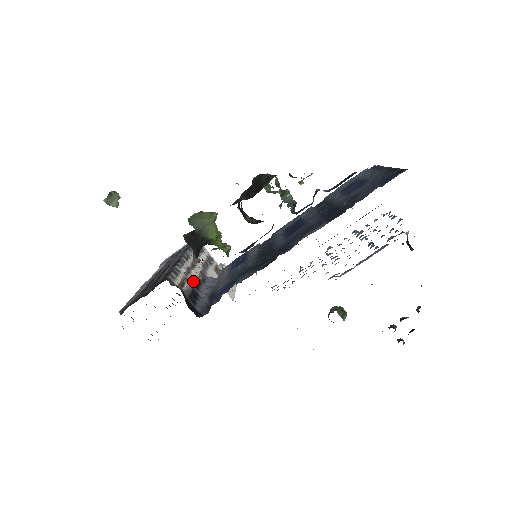
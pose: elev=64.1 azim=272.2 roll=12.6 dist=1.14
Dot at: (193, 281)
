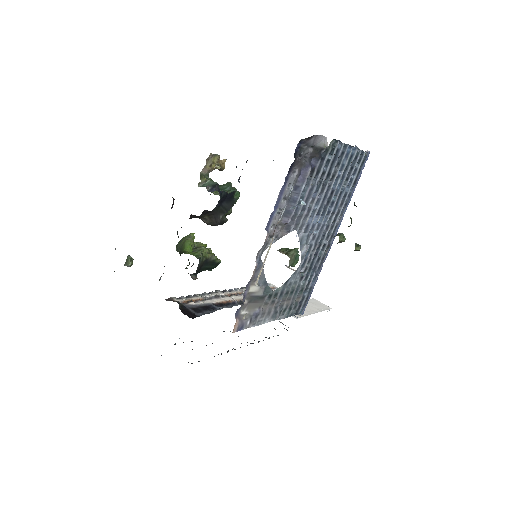
Dot at: (217, 302)
